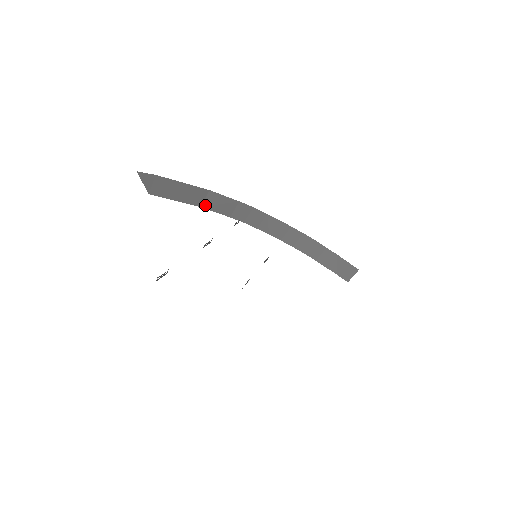
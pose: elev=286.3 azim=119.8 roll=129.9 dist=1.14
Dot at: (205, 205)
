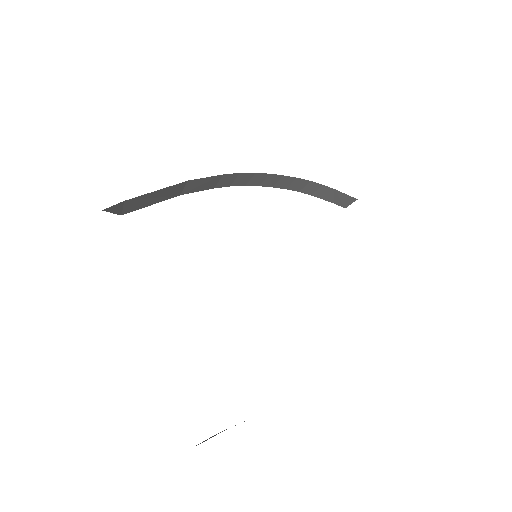
Dot at: (185, 192)
